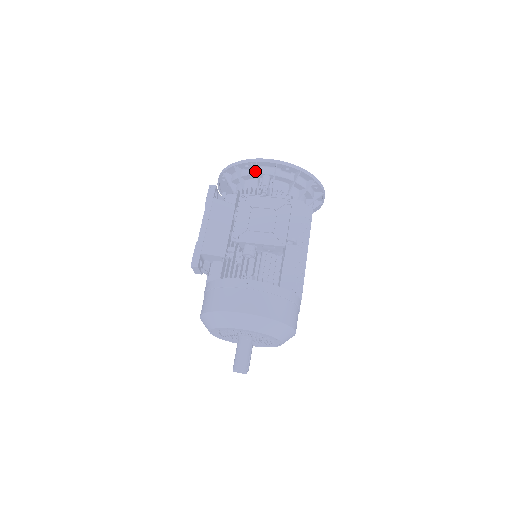
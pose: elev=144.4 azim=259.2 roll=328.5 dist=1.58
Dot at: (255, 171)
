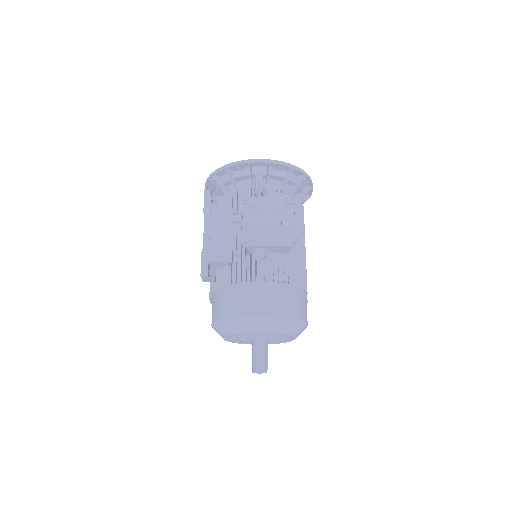
Dot at: (247, 172)
